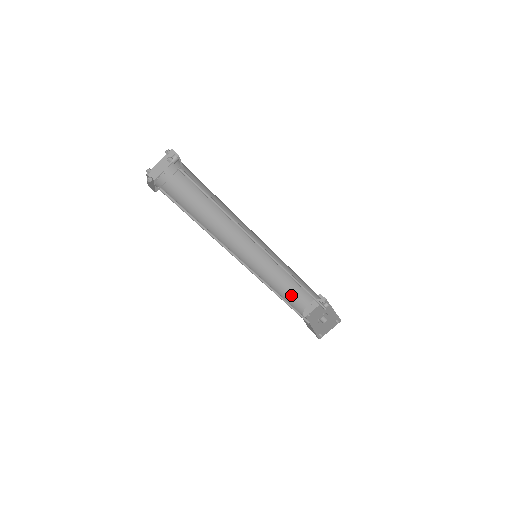
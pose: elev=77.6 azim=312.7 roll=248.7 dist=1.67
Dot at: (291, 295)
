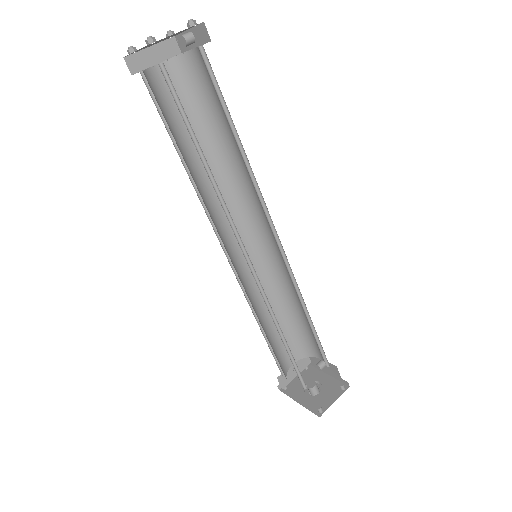
Dot at: (275, 345)
